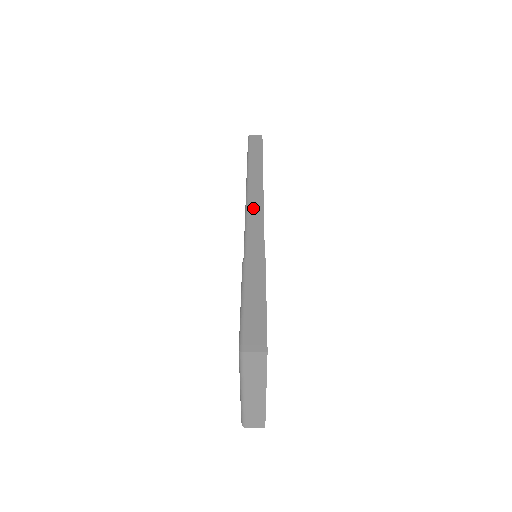
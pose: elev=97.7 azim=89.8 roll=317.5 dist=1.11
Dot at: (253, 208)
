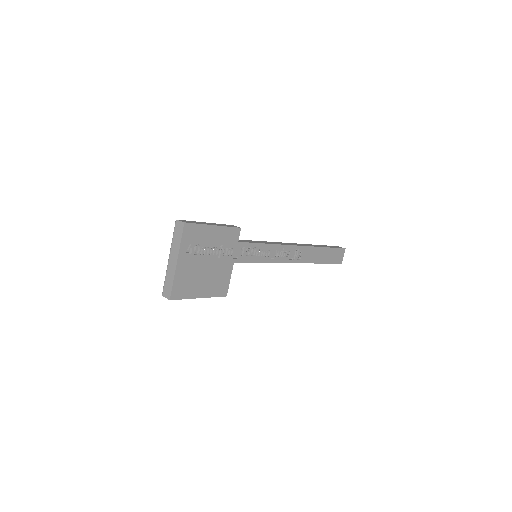
Dot at: (280, 243)
